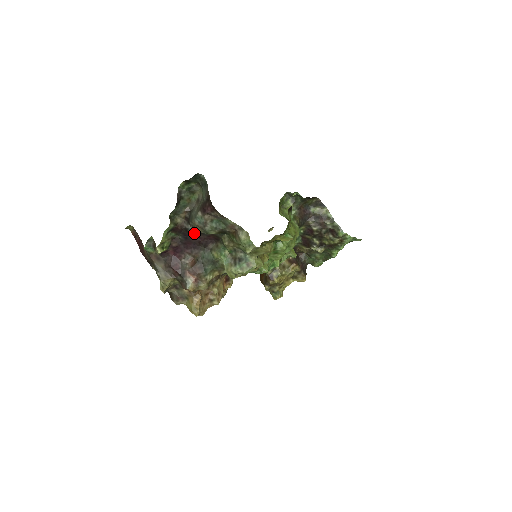
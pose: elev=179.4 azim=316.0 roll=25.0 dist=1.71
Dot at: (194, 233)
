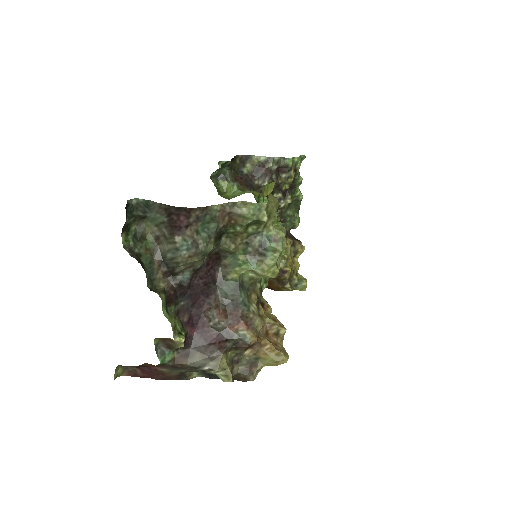
Dot at: (190, 281)
